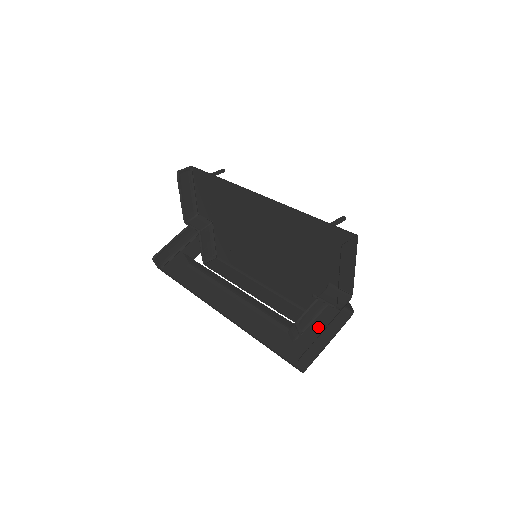
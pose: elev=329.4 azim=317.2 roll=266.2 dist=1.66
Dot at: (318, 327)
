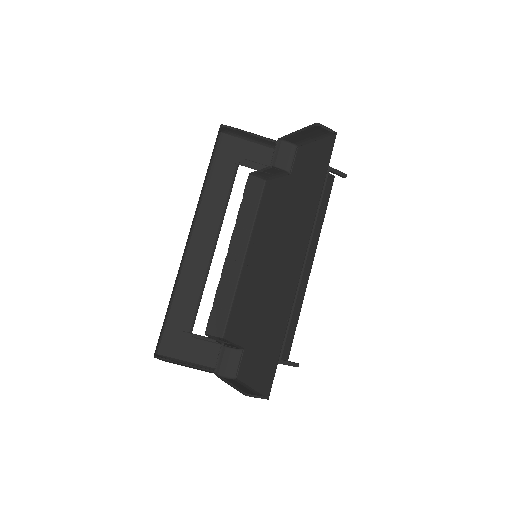
Dot at: (206, 346)
